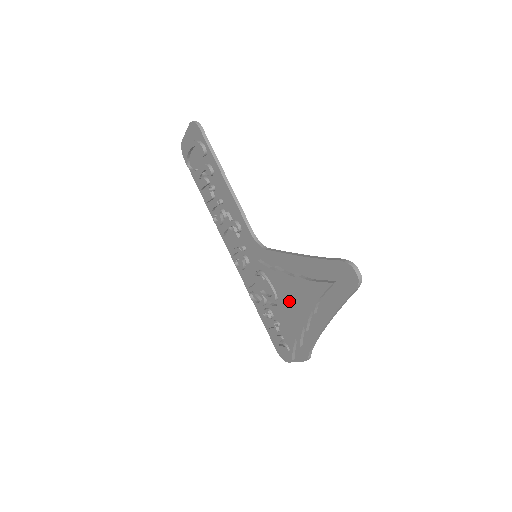
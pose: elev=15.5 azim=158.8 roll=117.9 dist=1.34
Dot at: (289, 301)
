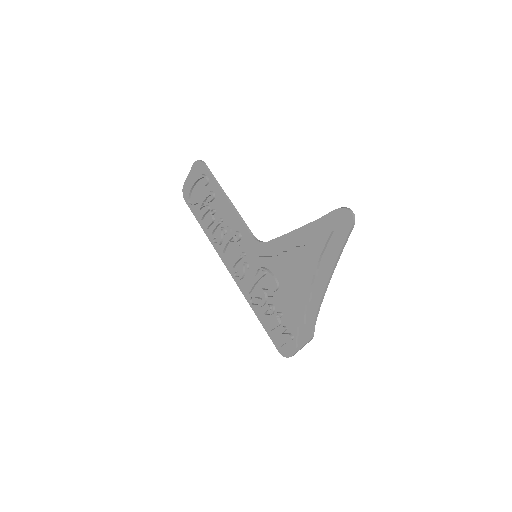
Dot at: (291, 279)
